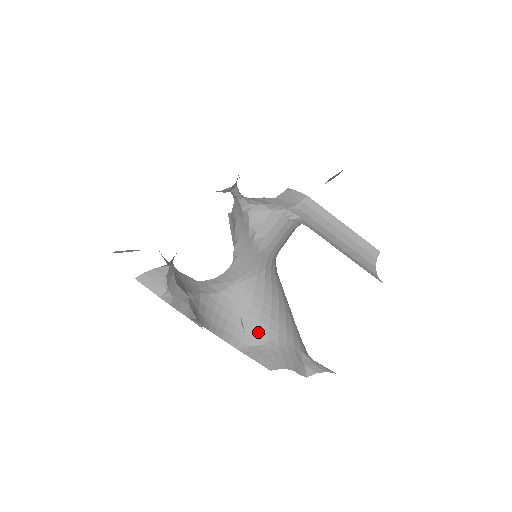
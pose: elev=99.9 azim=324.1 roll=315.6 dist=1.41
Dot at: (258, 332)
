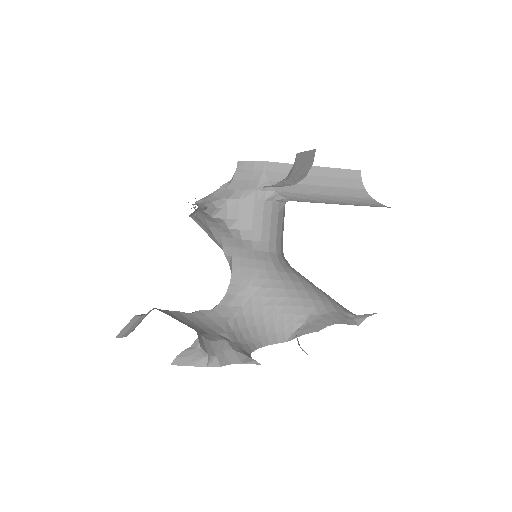
Dot at: (295, 315)
